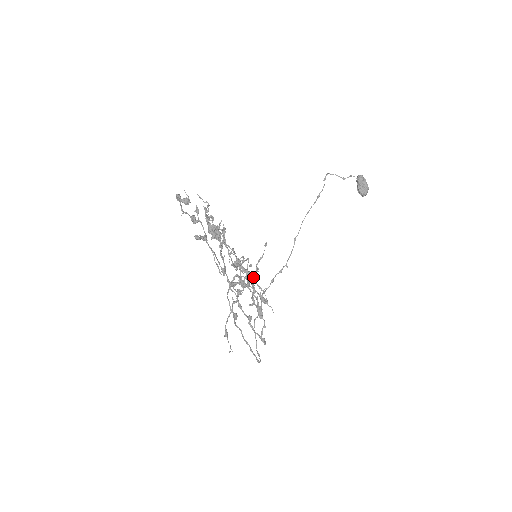
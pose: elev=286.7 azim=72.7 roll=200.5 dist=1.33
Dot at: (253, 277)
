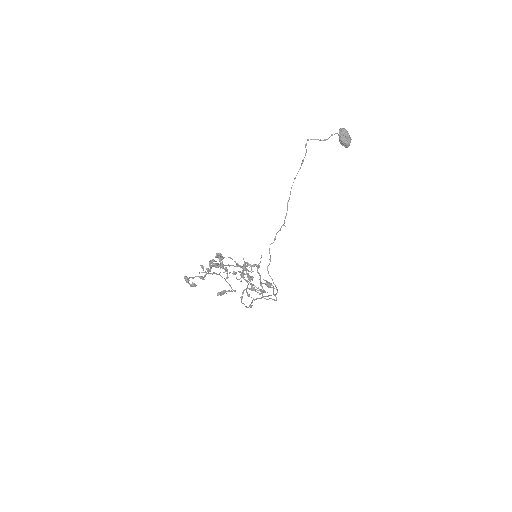
Dot at: (257, 269)
